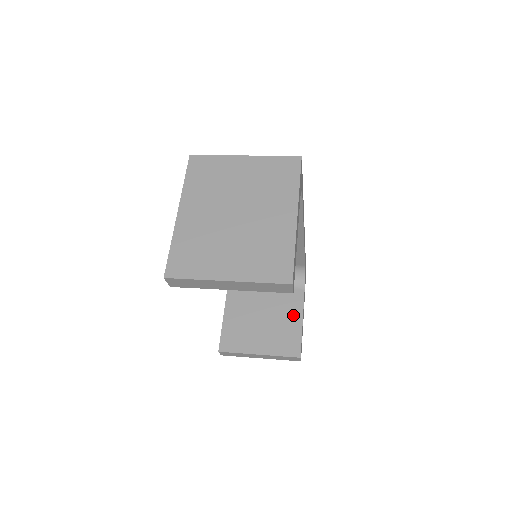
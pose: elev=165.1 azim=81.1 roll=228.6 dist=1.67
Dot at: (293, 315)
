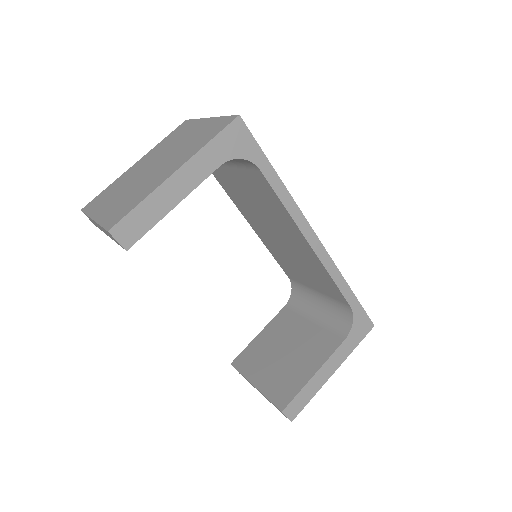
Dot at: (312, 362)
